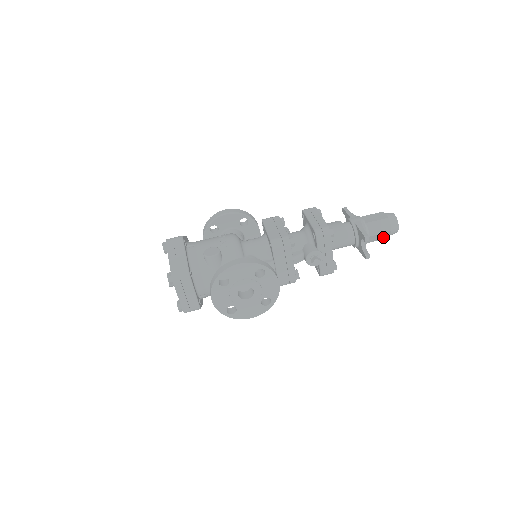
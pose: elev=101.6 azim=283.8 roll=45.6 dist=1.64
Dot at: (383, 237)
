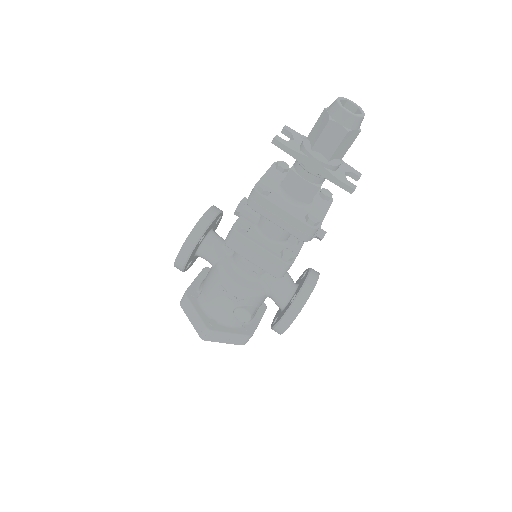
Dot at: occluded
